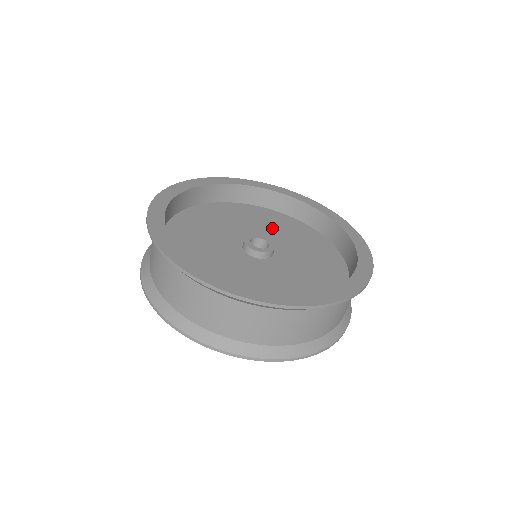
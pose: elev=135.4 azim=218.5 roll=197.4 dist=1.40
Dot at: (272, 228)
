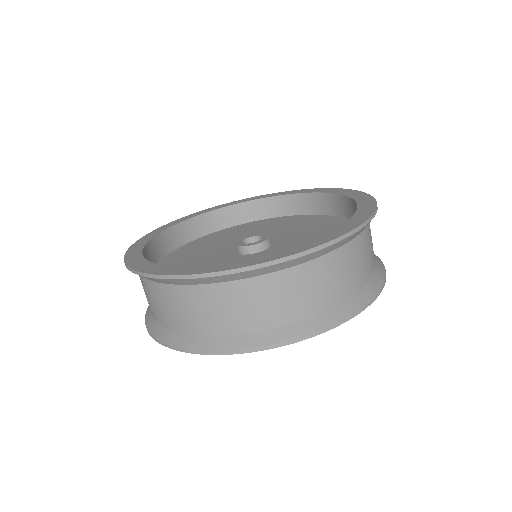
Dot at: (269, 229)
